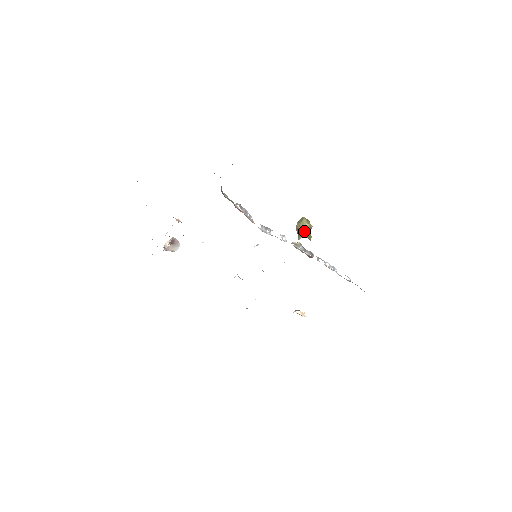
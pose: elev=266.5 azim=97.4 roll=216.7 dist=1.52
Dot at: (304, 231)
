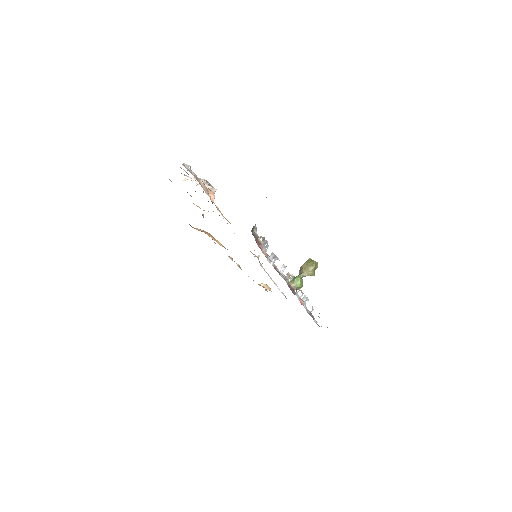
Dot at: (300, 280)
